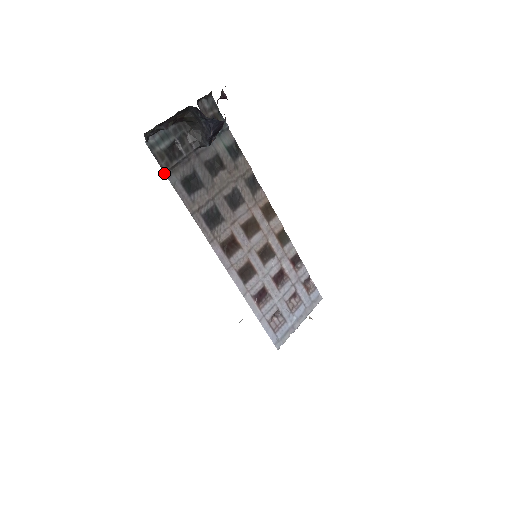
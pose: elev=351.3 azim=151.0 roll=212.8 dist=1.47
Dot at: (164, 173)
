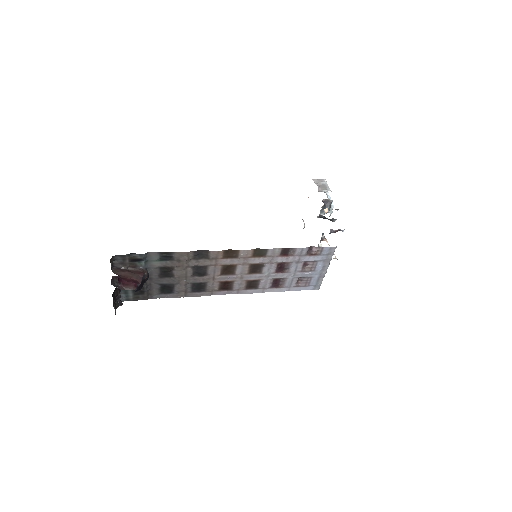
Dot at: occluded
